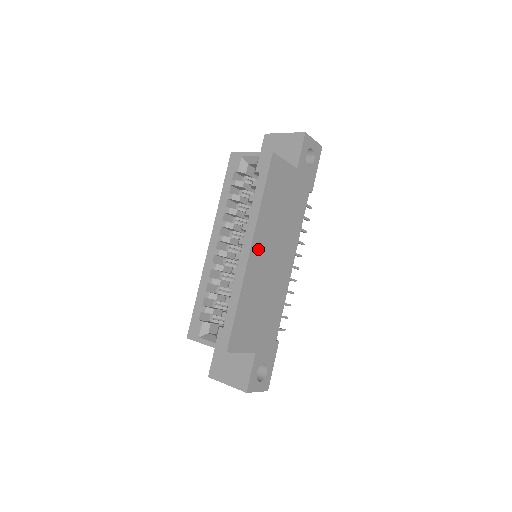
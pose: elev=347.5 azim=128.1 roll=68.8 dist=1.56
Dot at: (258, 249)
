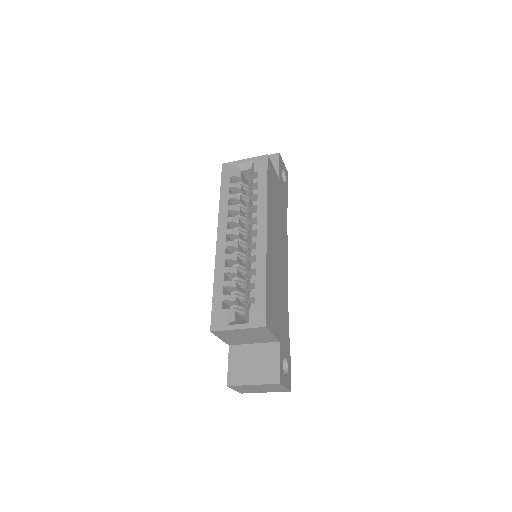
Dot at: (270, 234)
